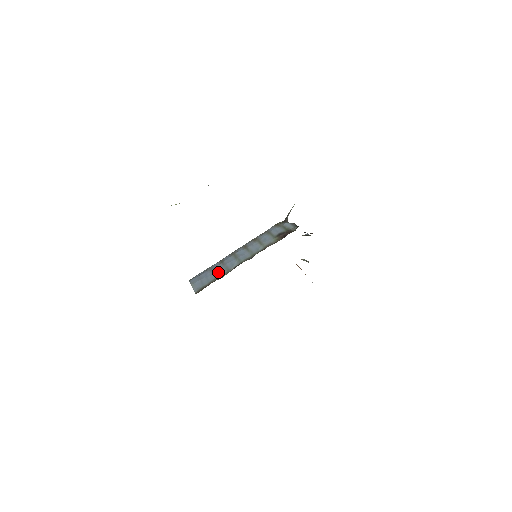
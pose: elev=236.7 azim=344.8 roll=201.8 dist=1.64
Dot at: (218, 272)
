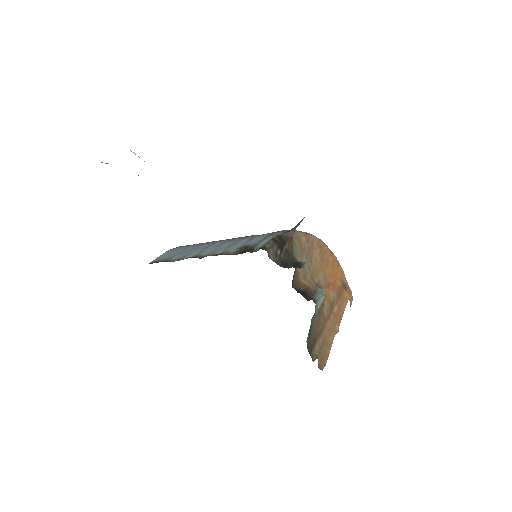
Dot at: (180, 253)
